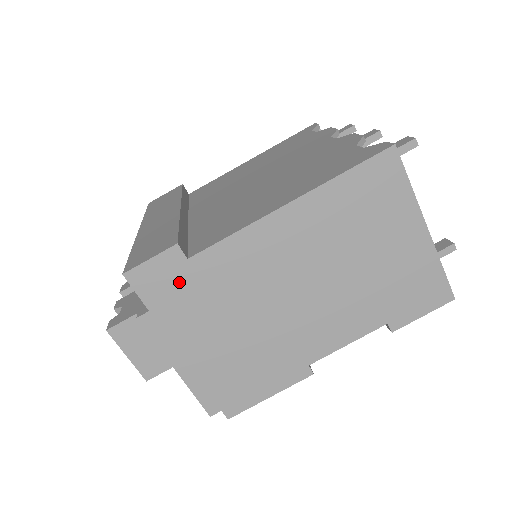
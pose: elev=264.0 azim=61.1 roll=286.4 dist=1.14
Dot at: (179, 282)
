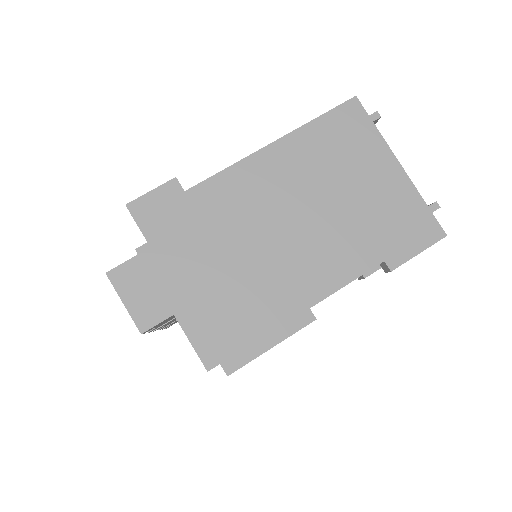
Dot at: (177, 213)
